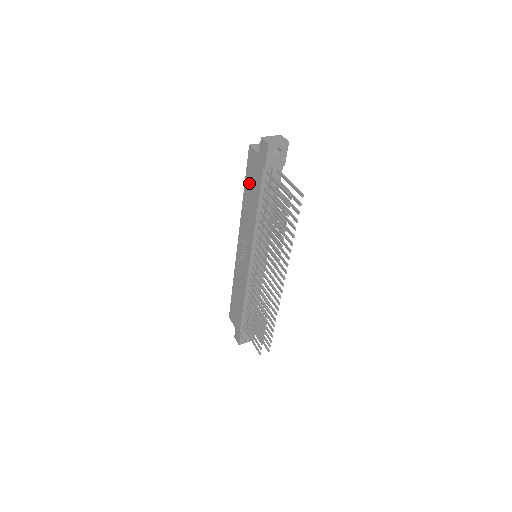
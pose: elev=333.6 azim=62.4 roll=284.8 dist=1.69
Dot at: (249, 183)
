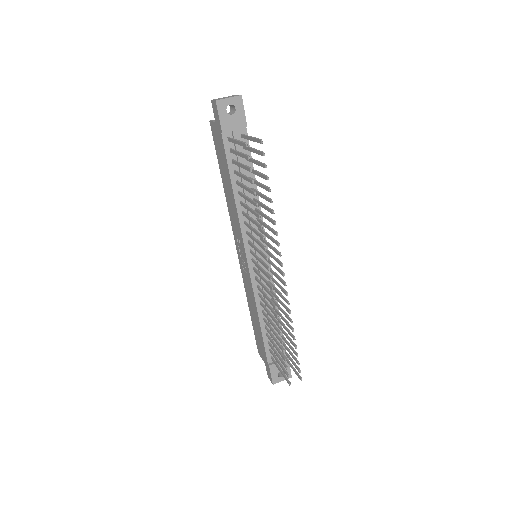
Dot at: (221, 165)
